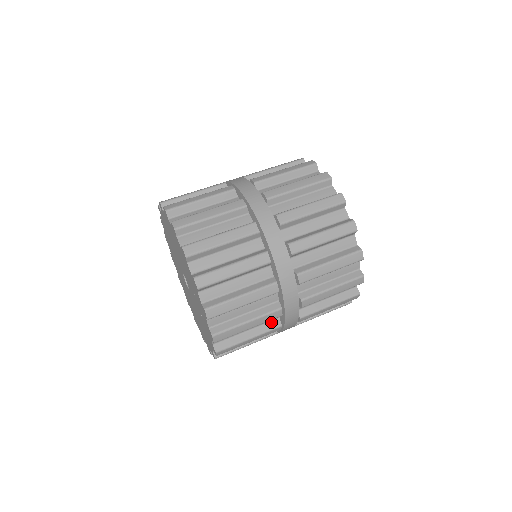
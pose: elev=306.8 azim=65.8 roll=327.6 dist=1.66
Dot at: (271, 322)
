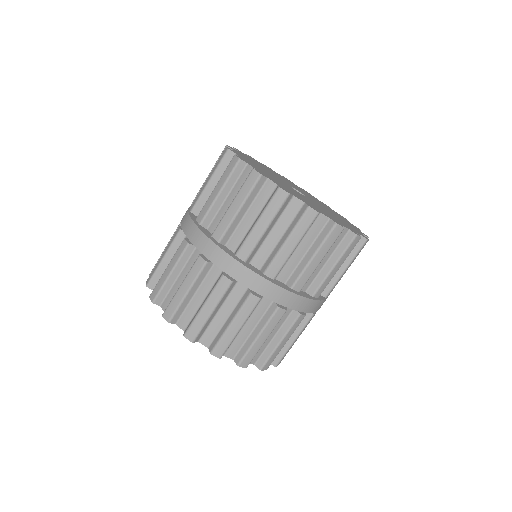
Dot at: occluded
